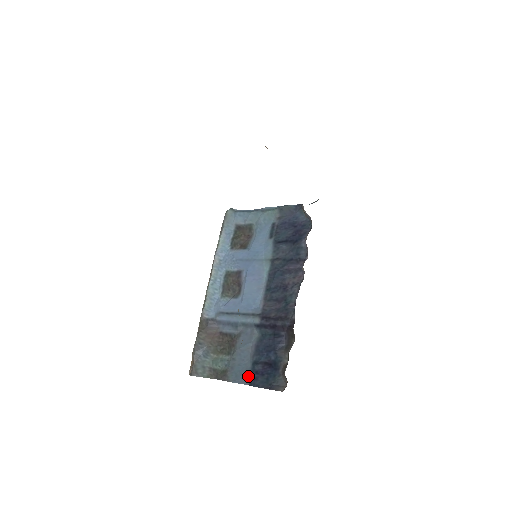
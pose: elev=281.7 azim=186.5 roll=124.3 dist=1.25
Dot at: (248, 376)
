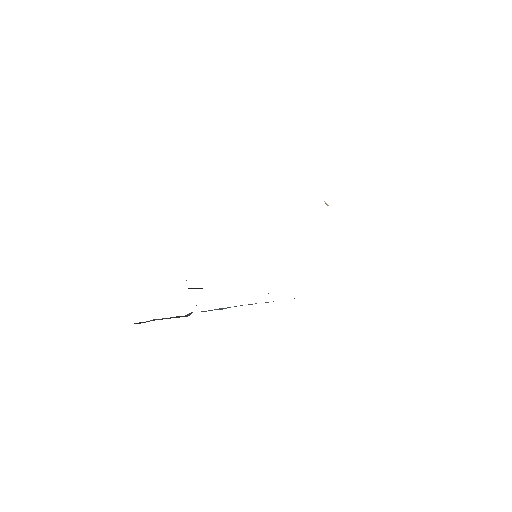
Dot at: occluded
